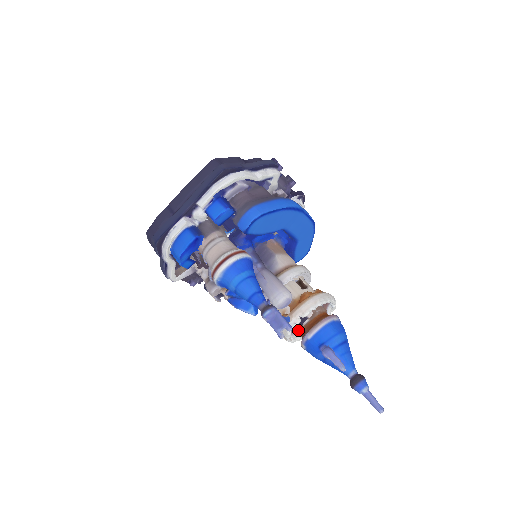
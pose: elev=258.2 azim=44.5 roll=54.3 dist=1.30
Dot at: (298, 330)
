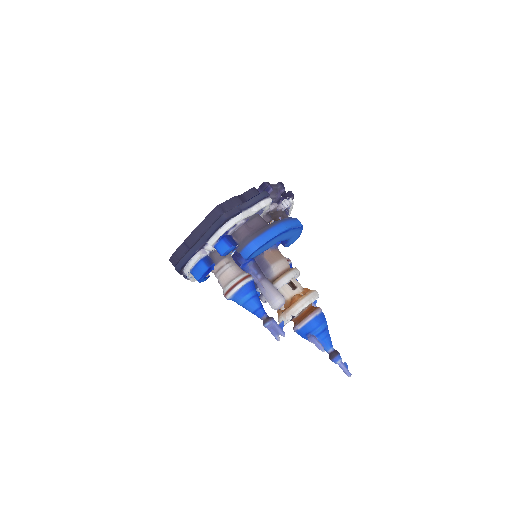
Dot at: (291, 320)
